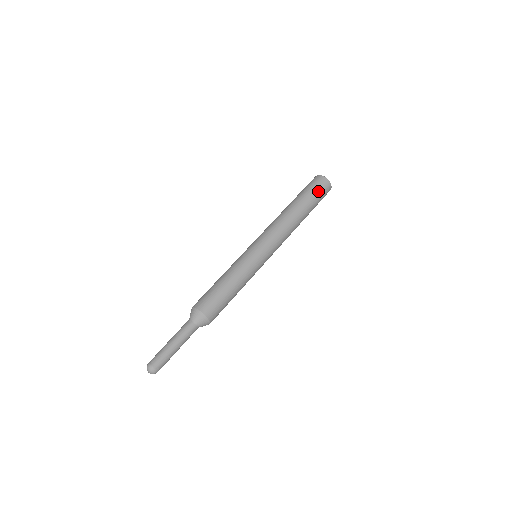
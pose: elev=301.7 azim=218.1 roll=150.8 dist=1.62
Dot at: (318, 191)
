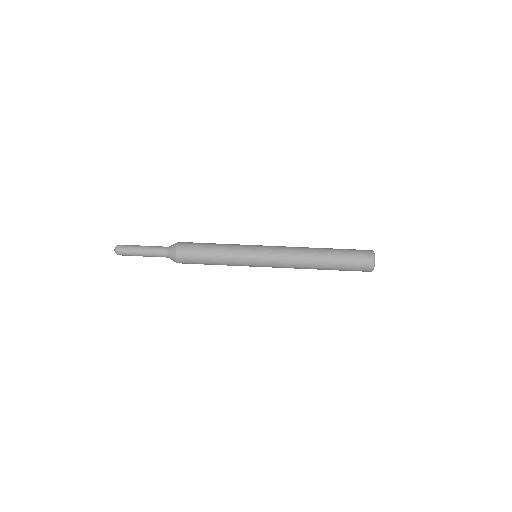
Dot at: (354, 252)
